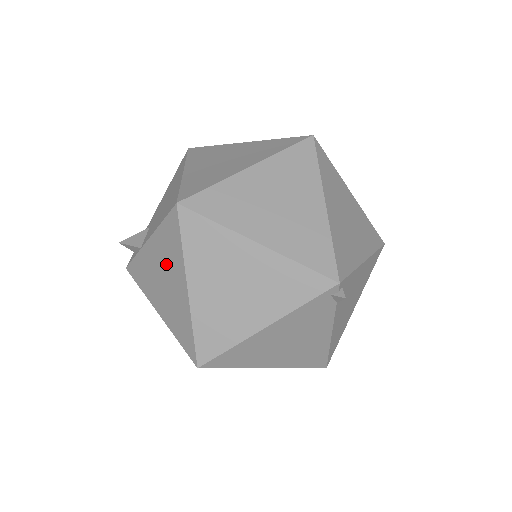
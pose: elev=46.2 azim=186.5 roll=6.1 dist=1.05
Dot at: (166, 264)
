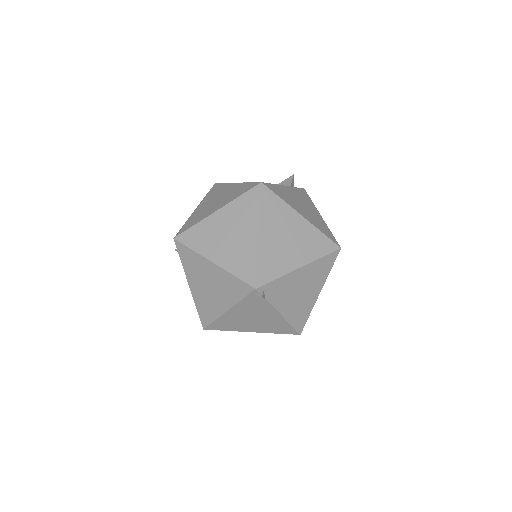
Dot at: occluded
